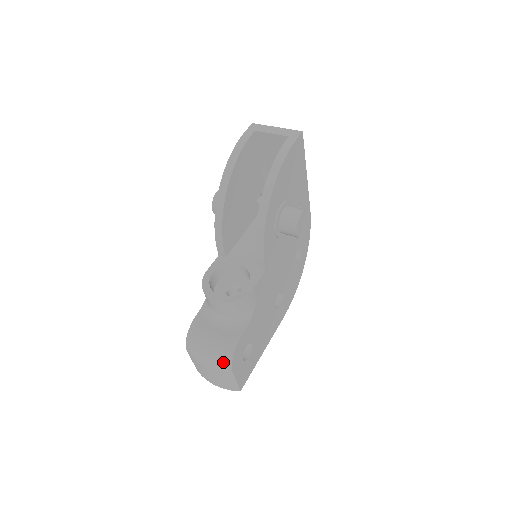
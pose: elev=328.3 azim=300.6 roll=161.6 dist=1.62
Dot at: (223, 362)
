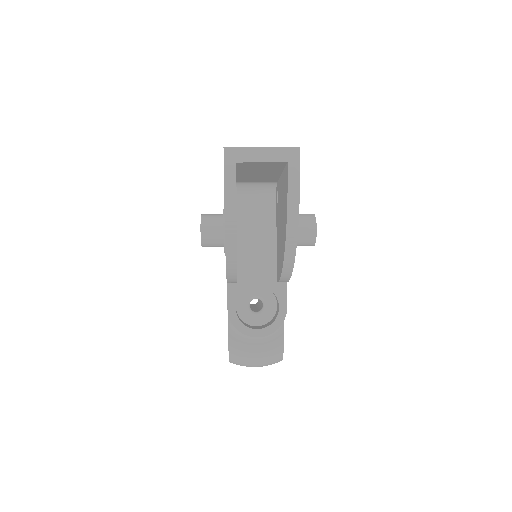
Dot at: occluded
